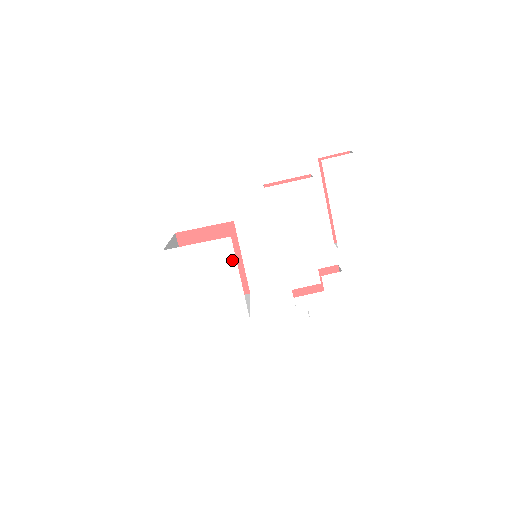
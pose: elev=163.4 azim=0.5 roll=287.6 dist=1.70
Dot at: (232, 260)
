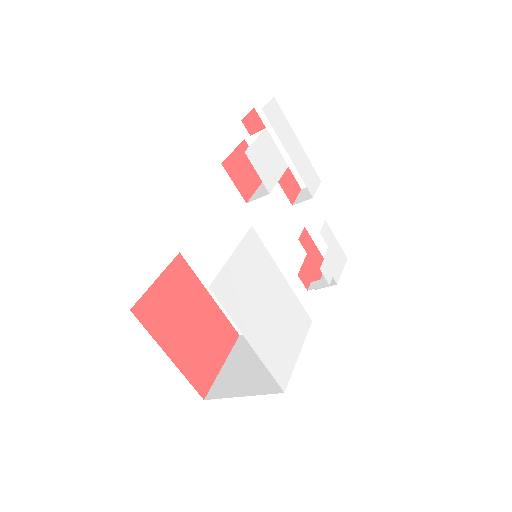
Dot at: (267, 256)
